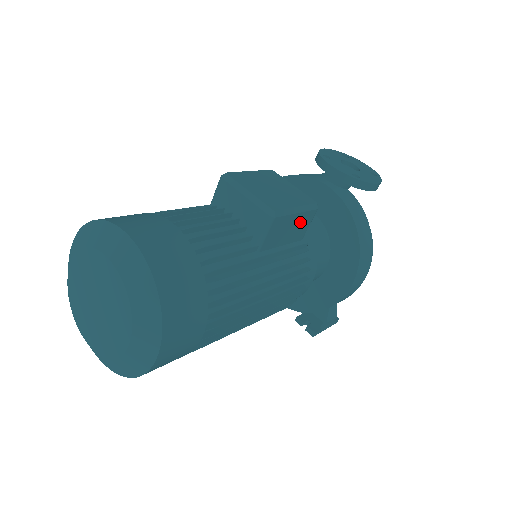
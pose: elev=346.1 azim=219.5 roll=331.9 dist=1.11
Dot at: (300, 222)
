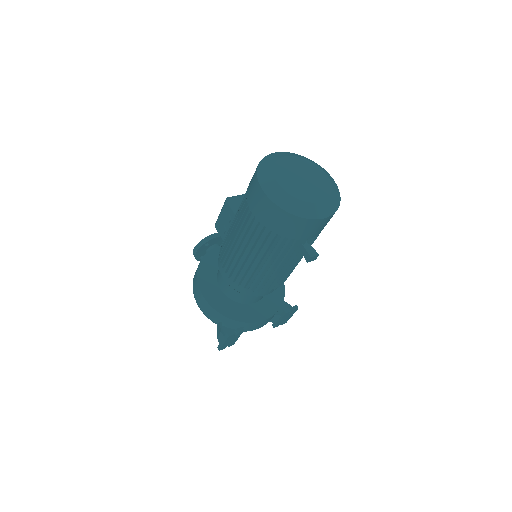
Dot at: occluded
